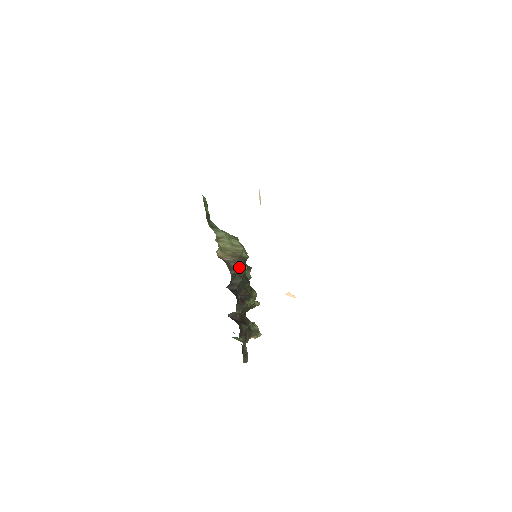
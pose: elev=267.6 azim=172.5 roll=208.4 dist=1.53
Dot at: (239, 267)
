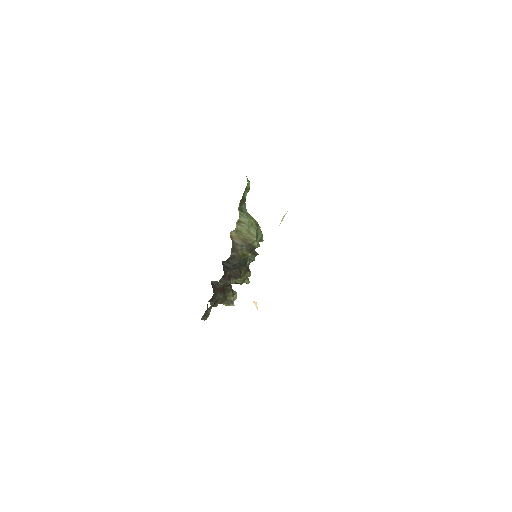
Dot at: (243, 252)
